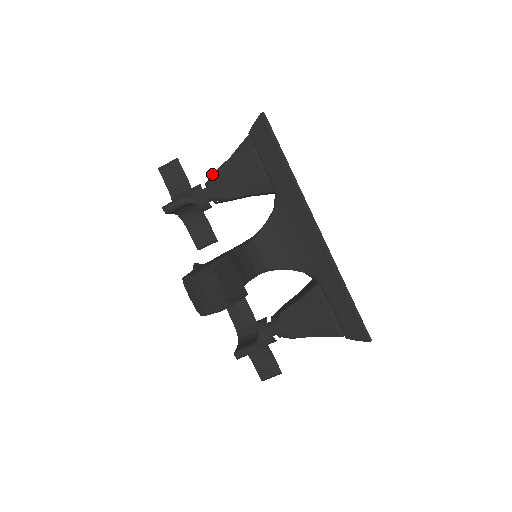
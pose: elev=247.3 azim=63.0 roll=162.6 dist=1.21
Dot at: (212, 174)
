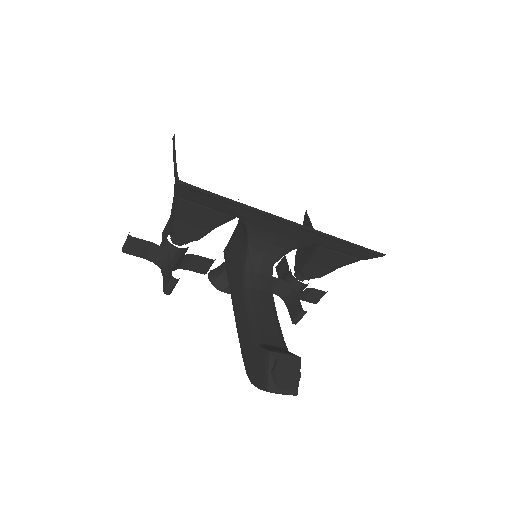
Dot at: (171, 232)
